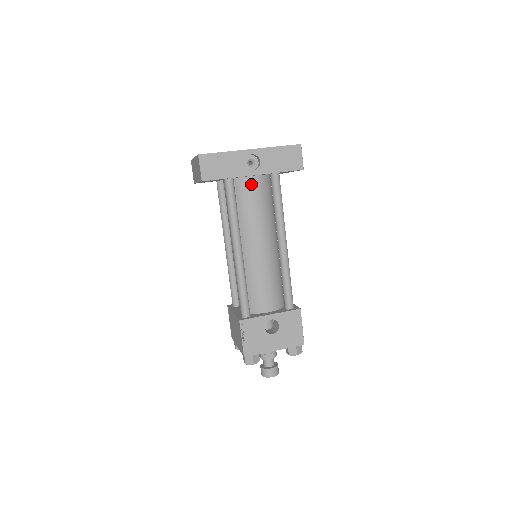
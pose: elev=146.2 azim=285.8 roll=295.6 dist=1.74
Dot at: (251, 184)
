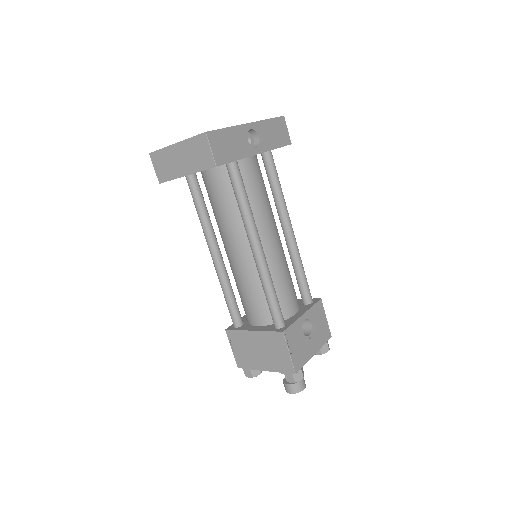
Dot at: (251, 167)
